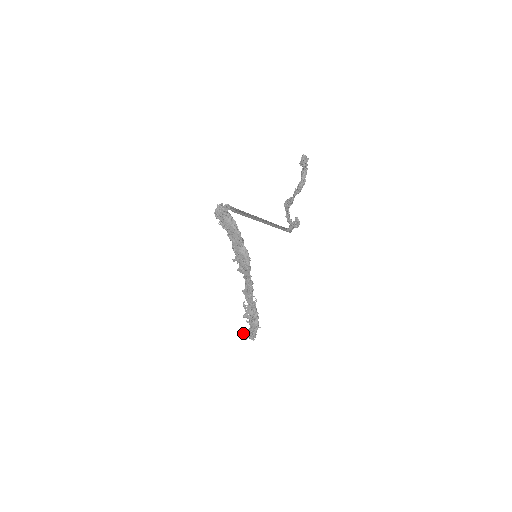
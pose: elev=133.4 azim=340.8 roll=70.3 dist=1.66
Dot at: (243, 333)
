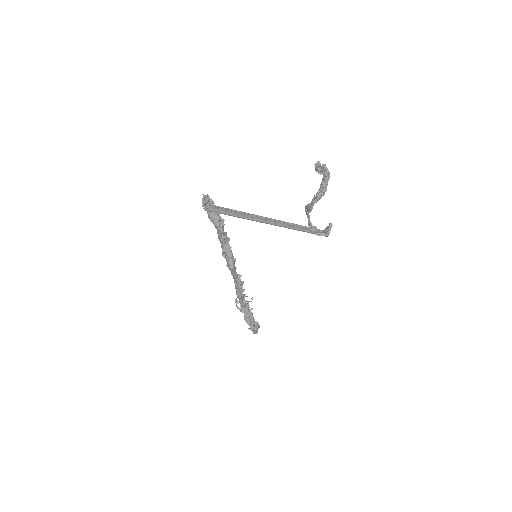
Dot at: occluded
